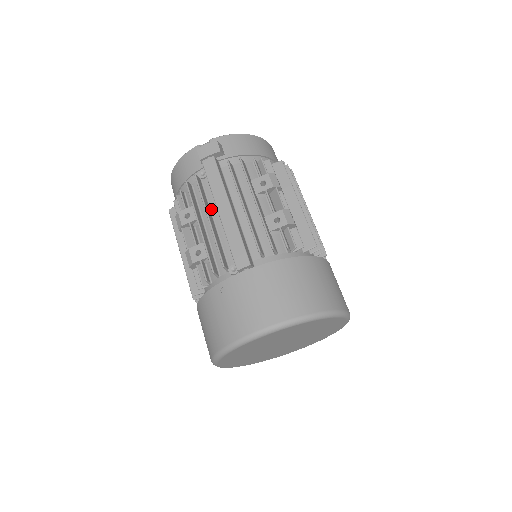
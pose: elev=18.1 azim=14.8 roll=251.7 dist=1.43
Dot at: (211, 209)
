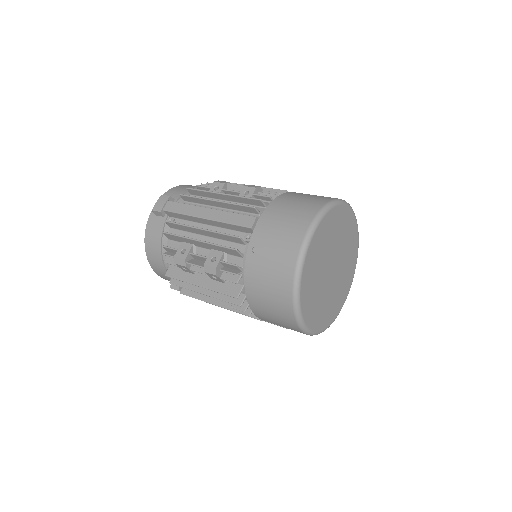
Dot at: occluded
